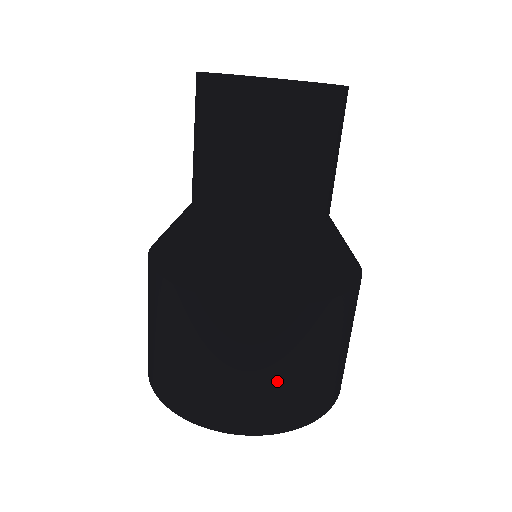
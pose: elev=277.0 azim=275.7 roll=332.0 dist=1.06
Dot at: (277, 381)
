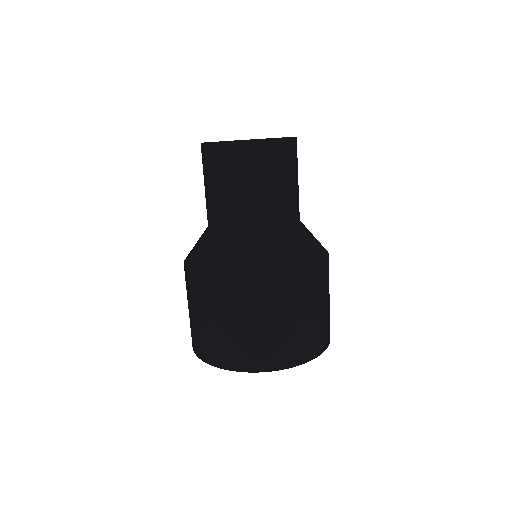
Dot at: (282, 329)
